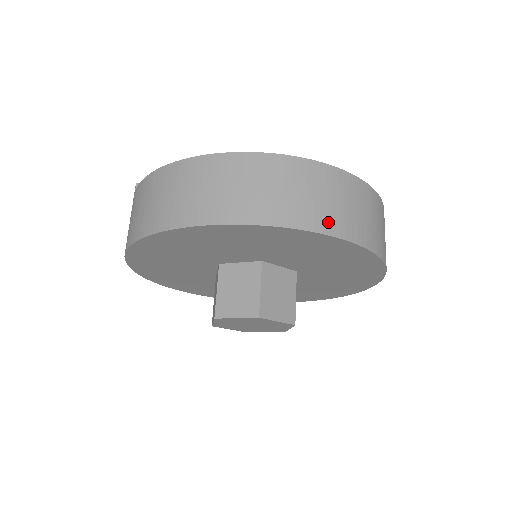
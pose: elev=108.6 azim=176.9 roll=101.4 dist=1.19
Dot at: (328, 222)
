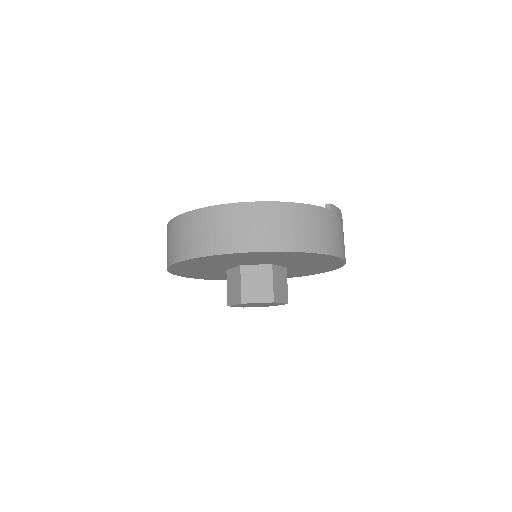
Dot at: (232, 244)
